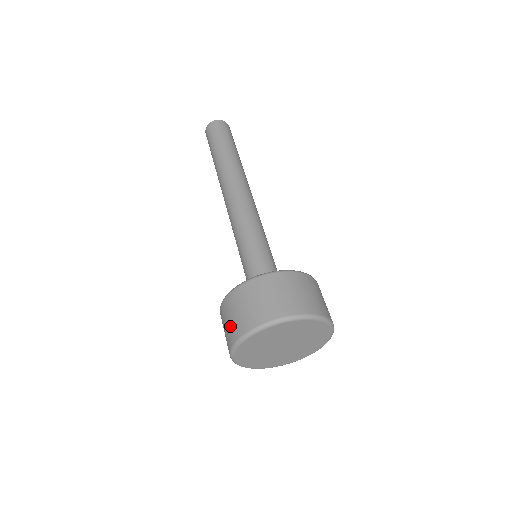
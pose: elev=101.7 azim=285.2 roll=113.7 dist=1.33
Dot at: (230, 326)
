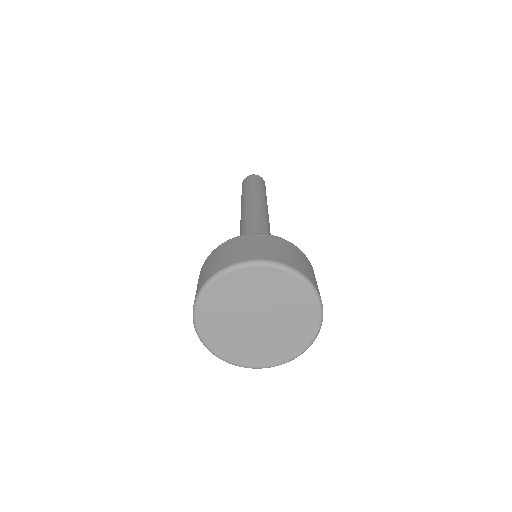
Dot at: (199, 282)
